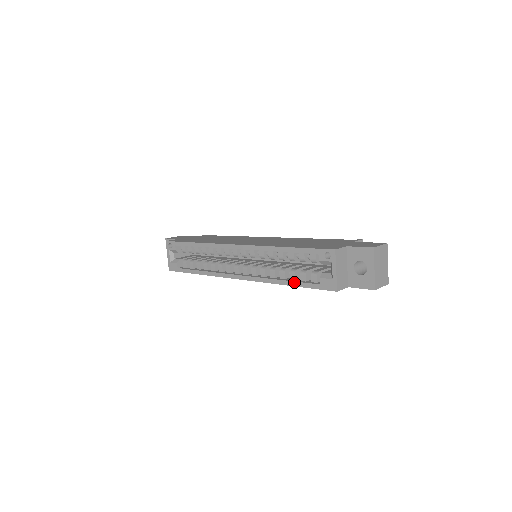
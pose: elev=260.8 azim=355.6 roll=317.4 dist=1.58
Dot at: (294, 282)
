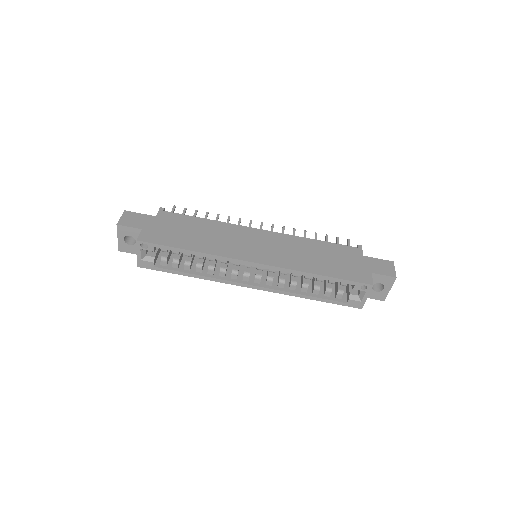
Dot at: (320, 298)
